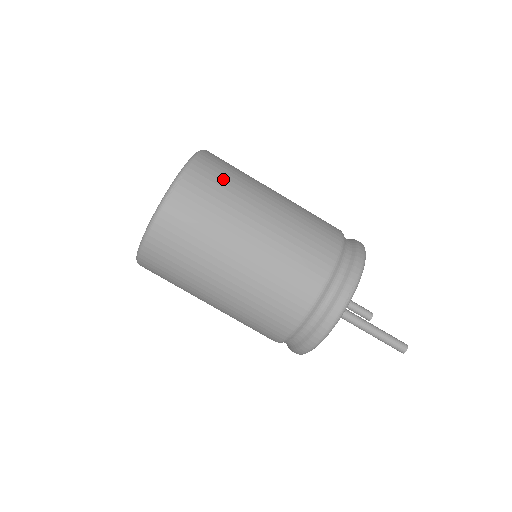
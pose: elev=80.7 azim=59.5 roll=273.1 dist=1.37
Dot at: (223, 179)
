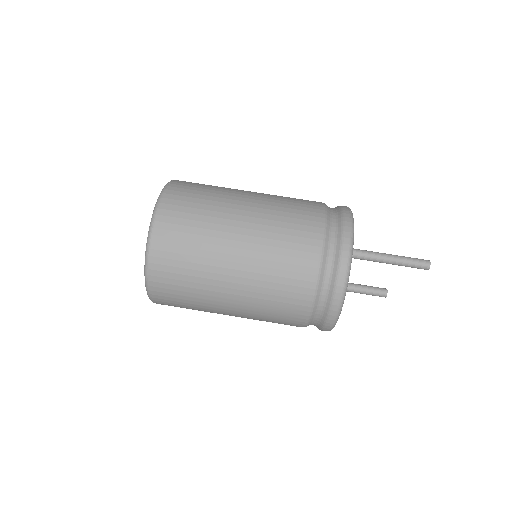
Dot at: occluded
